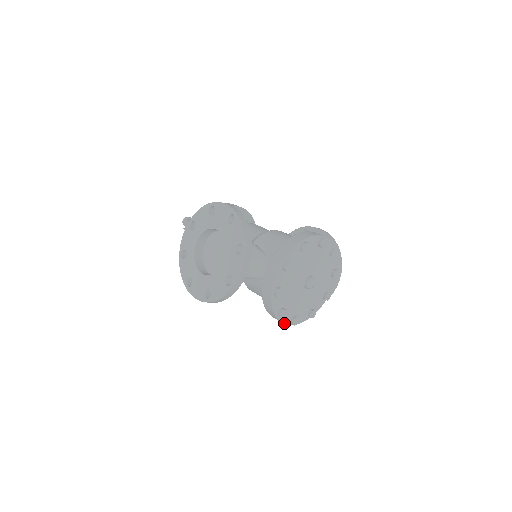
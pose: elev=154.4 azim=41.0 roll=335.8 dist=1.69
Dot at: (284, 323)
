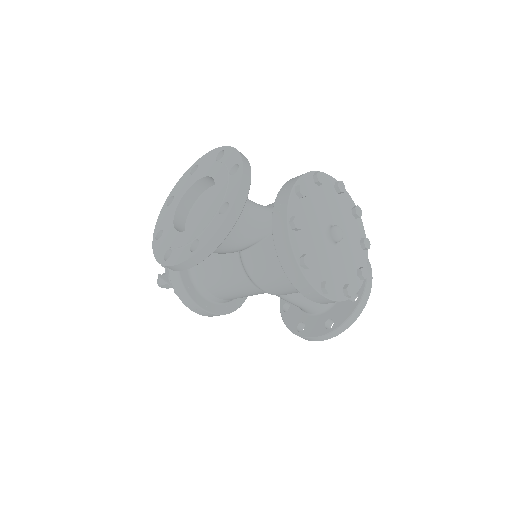
Dot at: (312, 286)
